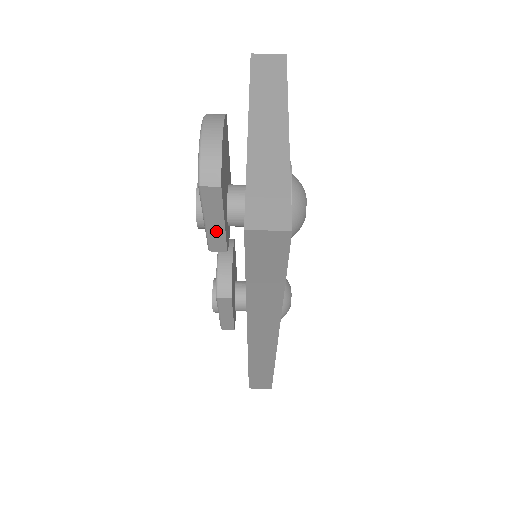
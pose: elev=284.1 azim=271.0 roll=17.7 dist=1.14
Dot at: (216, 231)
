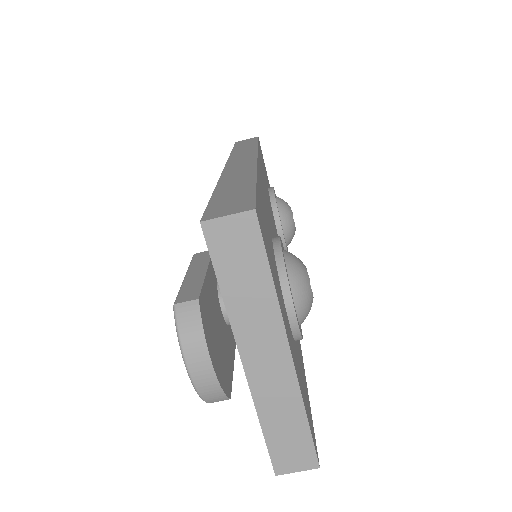
Dot at: occluded
